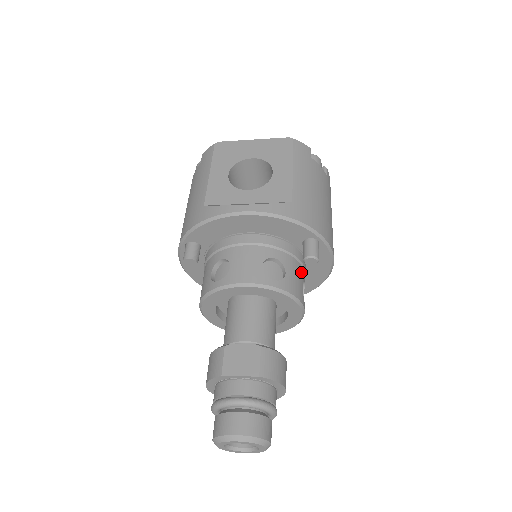
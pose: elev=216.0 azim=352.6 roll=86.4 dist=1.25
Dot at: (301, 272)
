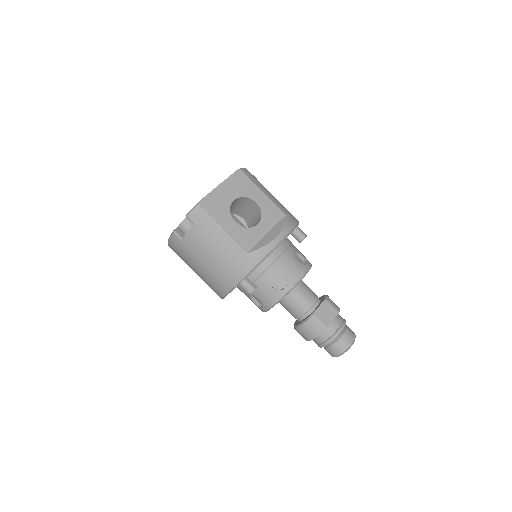
Dot at: occluded
